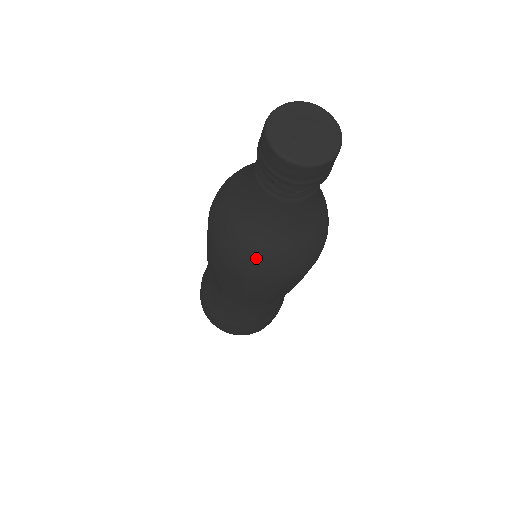
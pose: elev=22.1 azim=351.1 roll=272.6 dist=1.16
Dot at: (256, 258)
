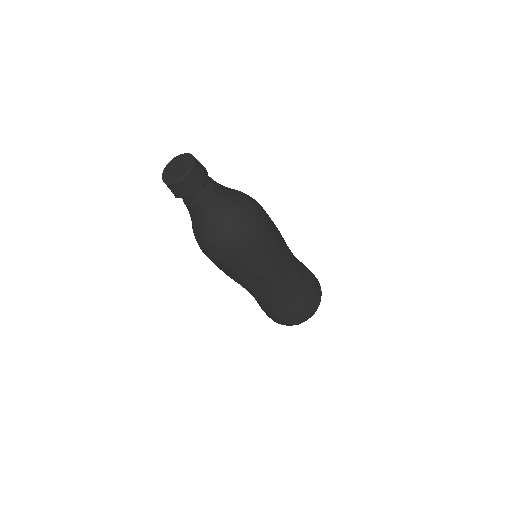
Dot at: occluded
